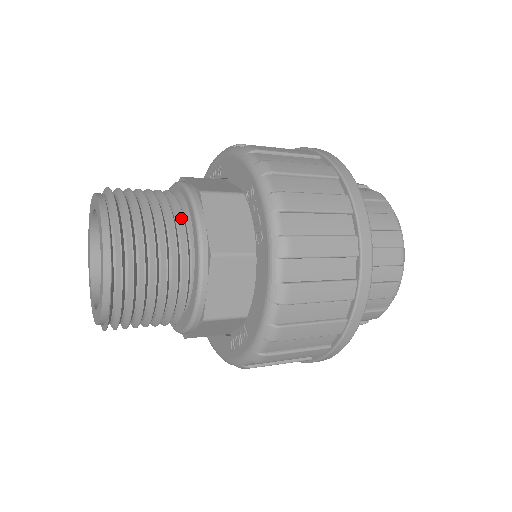
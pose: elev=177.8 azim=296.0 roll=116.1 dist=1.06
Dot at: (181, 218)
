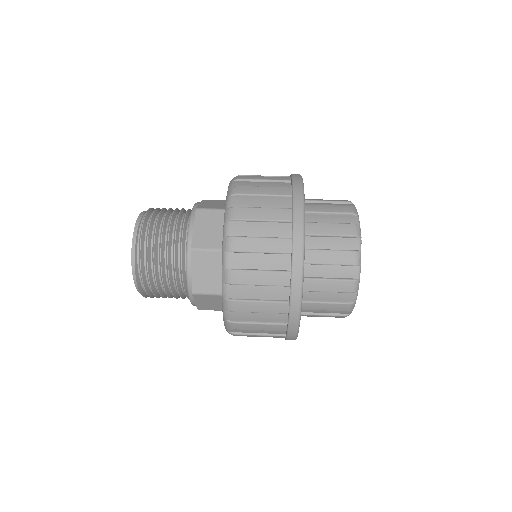
Dot at: (183, 226)
